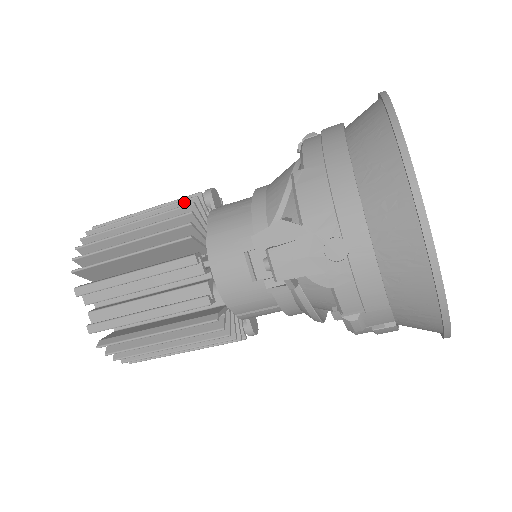
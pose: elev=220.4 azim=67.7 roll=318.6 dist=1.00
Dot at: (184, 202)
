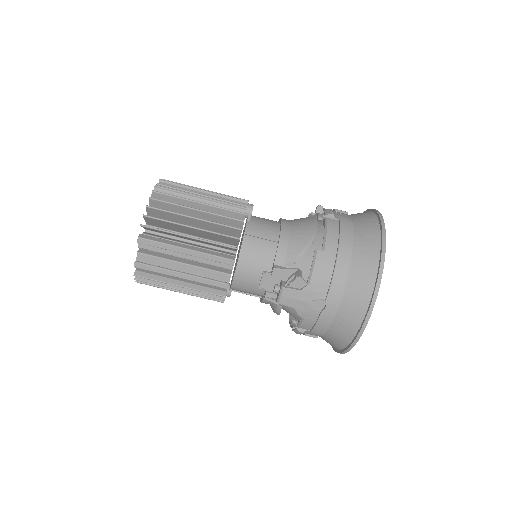
Dot at: (235, 213)
